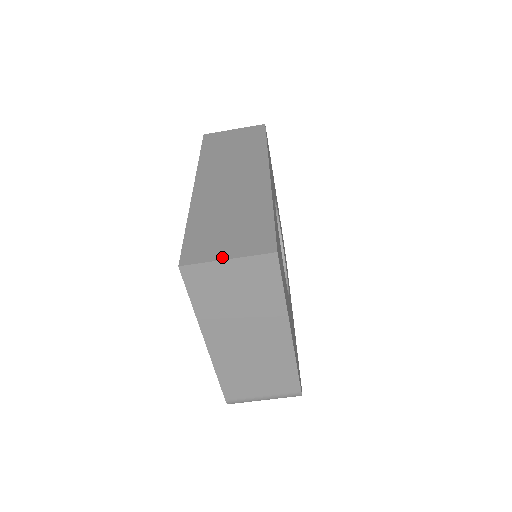
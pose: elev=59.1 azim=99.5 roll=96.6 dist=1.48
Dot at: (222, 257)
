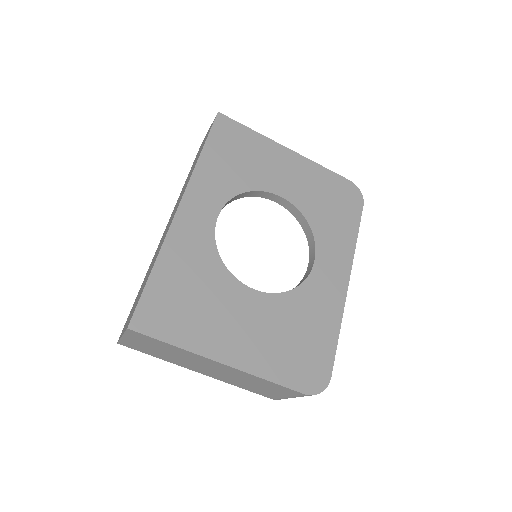
Dot at: (122, 334)
